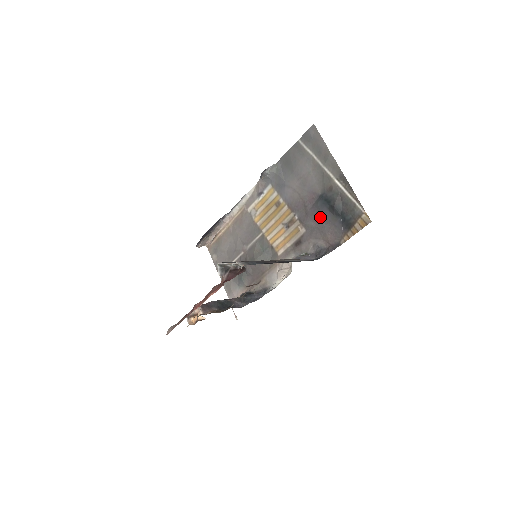
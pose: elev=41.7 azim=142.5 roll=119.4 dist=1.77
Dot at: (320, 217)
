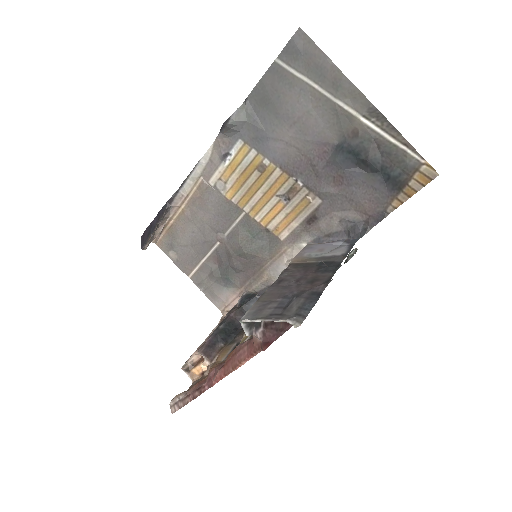
Dot at: (344, 179)
